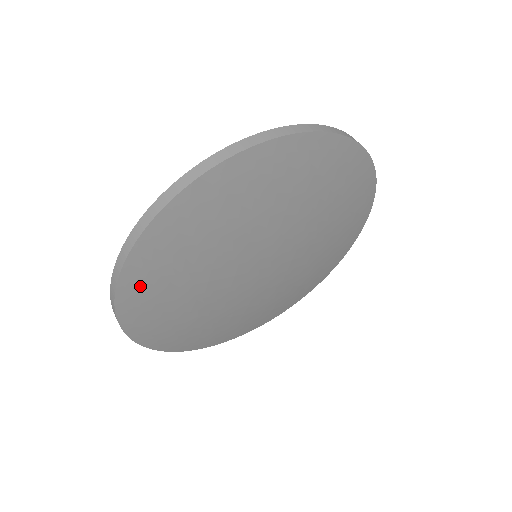
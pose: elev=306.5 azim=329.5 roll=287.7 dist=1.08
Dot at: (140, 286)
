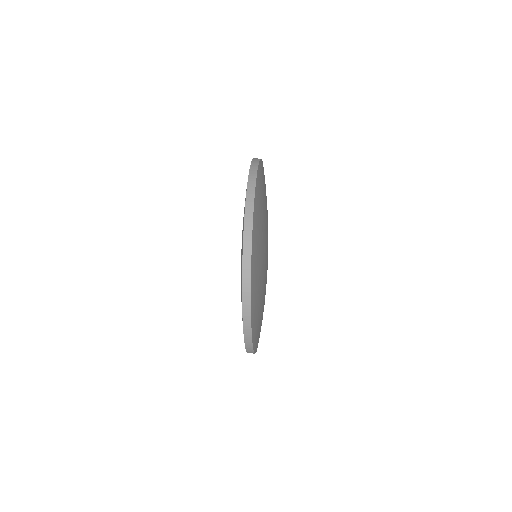
Dot at: (261, 178)
